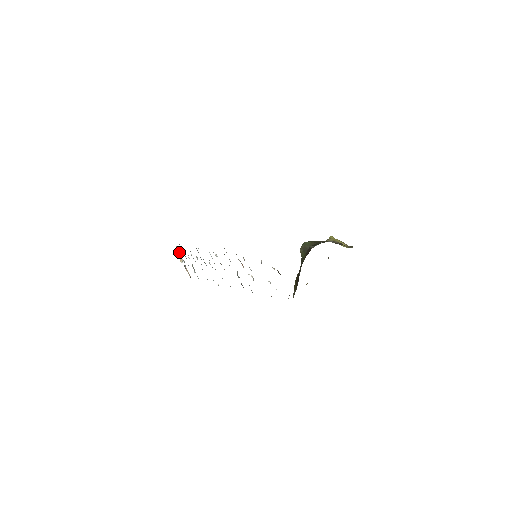
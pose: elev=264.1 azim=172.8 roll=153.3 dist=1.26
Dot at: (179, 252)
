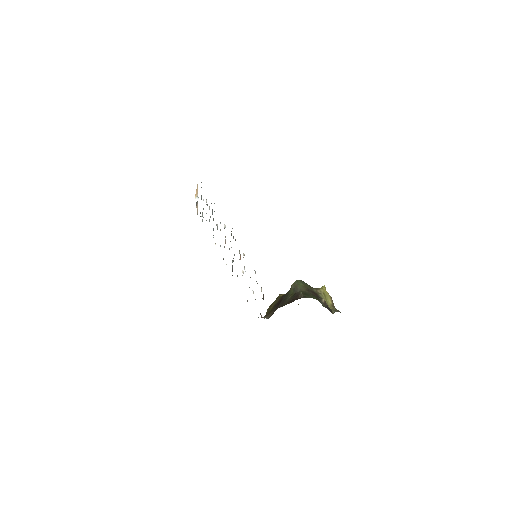
Dot at: occluded
